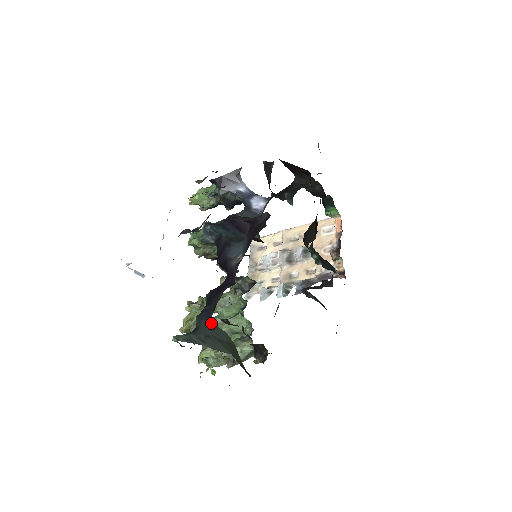
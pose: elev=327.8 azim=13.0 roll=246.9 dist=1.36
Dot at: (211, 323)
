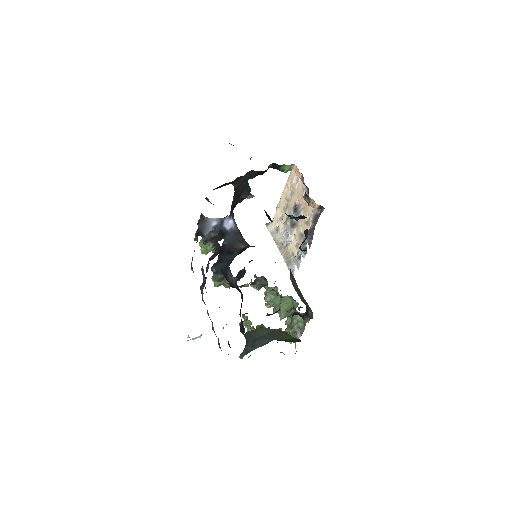
Dot at: (251, 331)
